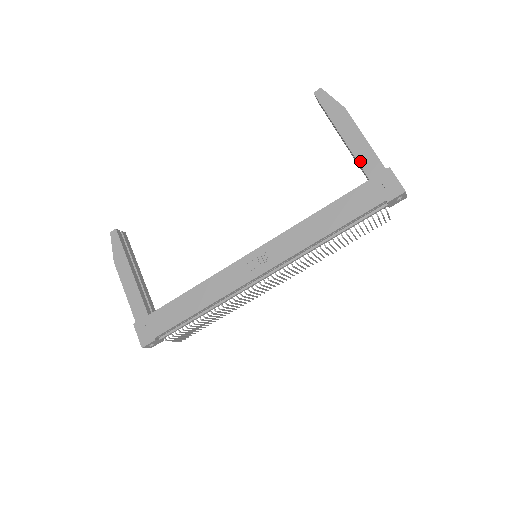
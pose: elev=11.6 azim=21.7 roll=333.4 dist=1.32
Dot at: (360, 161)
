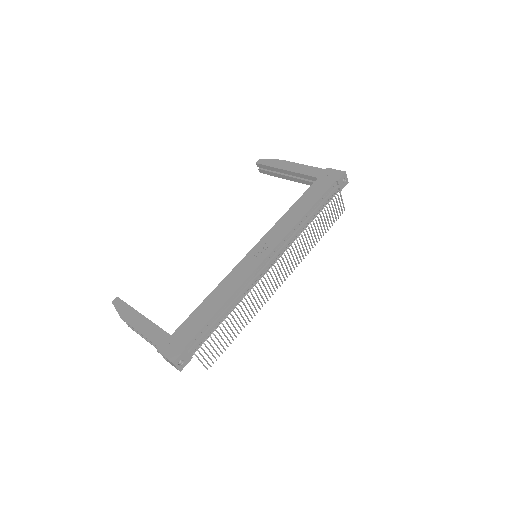
Dot at: (306, 174)
